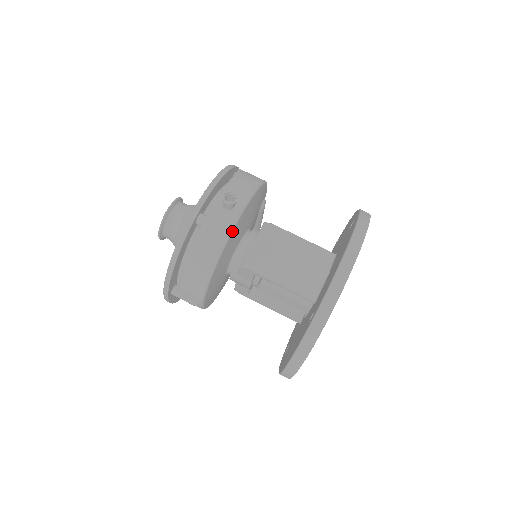
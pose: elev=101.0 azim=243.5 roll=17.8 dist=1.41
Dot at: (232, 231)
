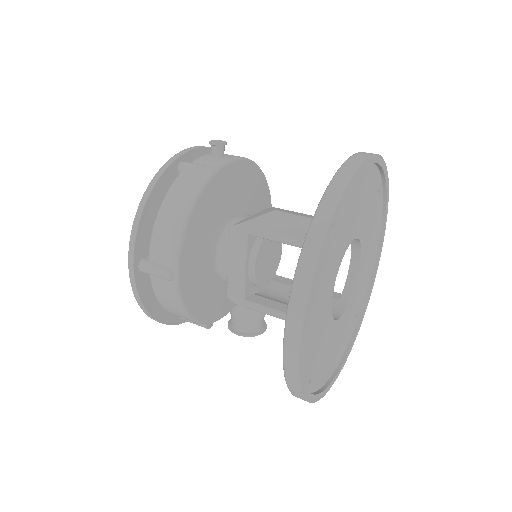
Dot at: (218, 171)
